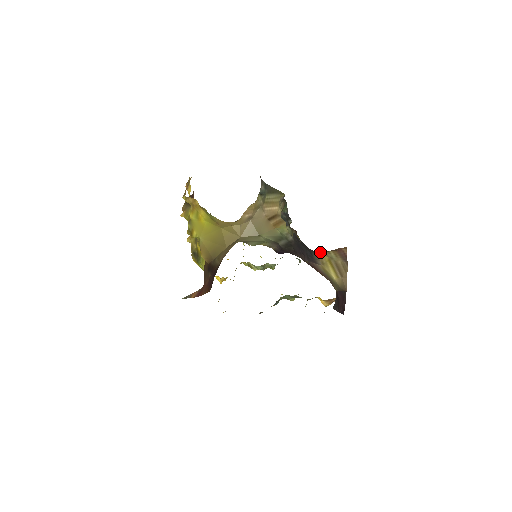
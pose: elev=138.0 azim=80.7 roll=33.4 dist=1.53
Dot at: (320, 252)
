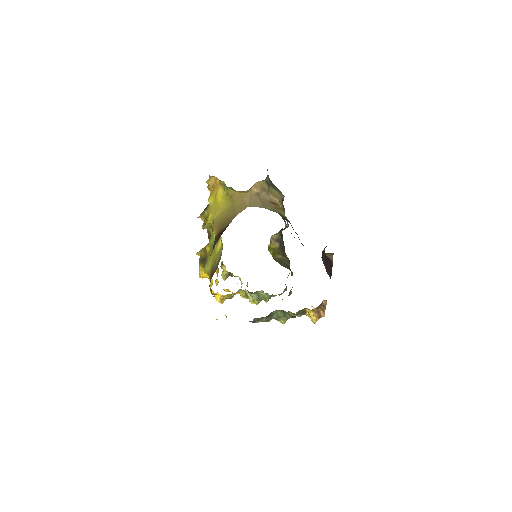
Dot at: occluded
